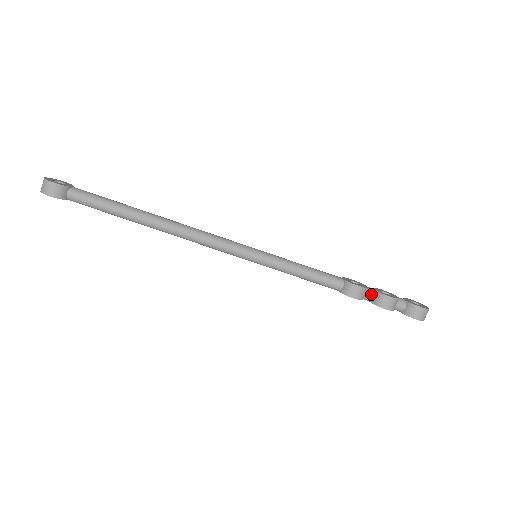
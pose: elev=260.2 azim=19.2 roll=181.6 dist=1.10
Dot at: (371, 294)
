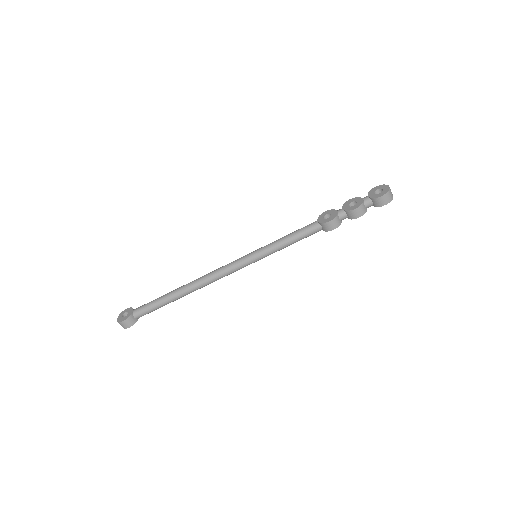
Dot at: (343, 215)
